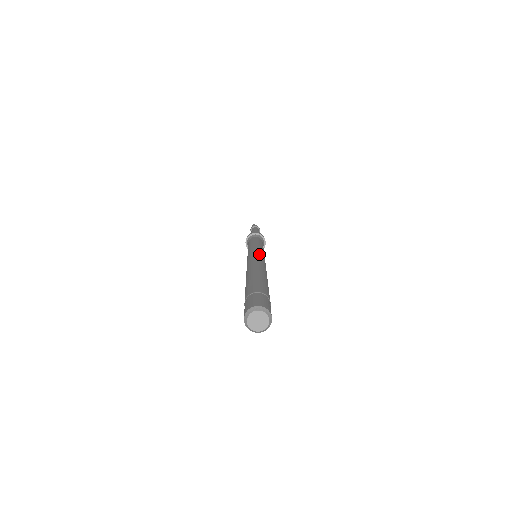
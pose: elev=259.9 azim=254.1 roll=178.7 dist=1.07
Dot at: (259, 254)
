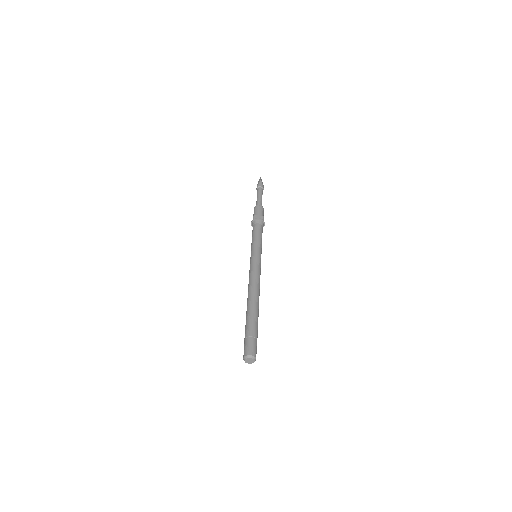
Dot at: (259, 268)
